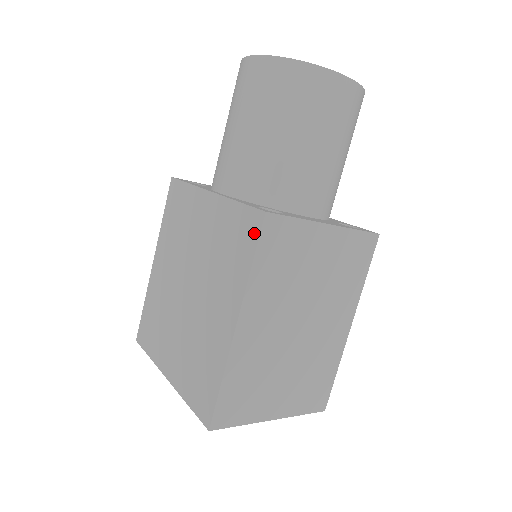
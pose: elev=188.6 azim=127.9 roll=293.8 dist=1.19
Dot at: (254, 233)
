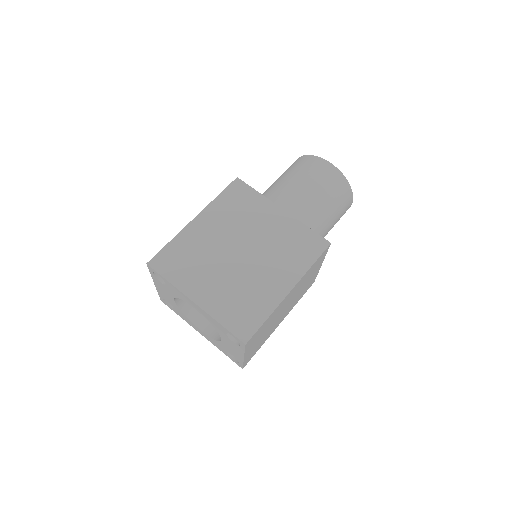
Dot at: (319, 249)
